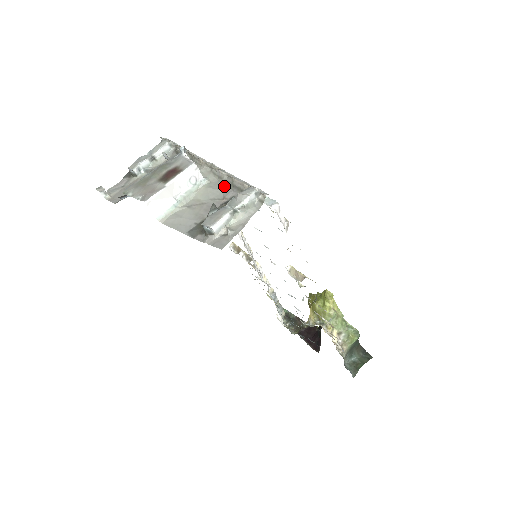
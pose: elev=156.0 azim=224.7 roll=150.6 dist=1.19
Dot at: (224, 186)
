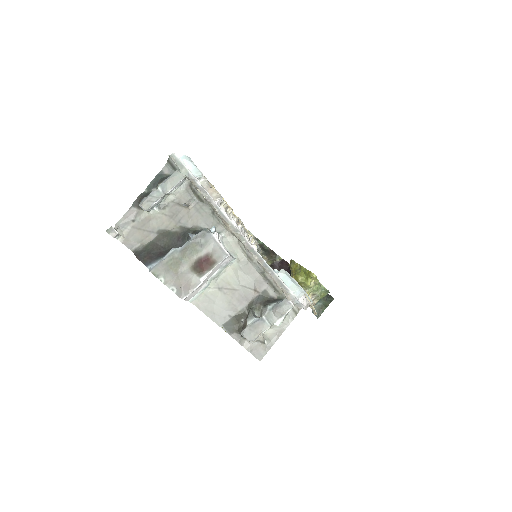
Dot at: (254, 271)
